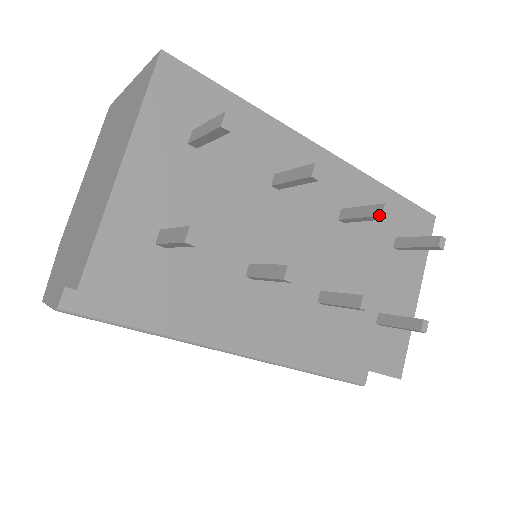
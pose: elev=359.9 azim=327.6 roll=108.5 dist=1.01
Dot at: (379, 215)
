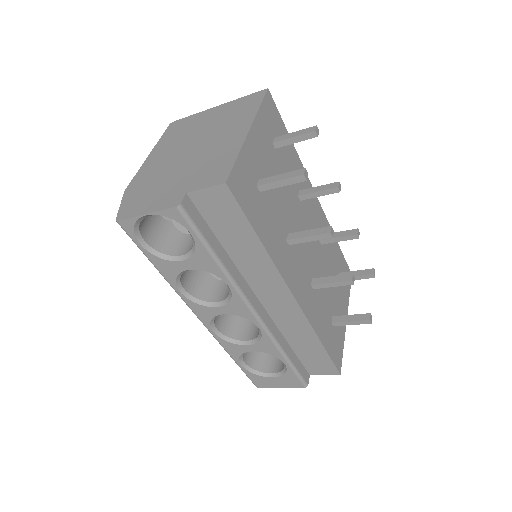
Dot at: (355, 234)
